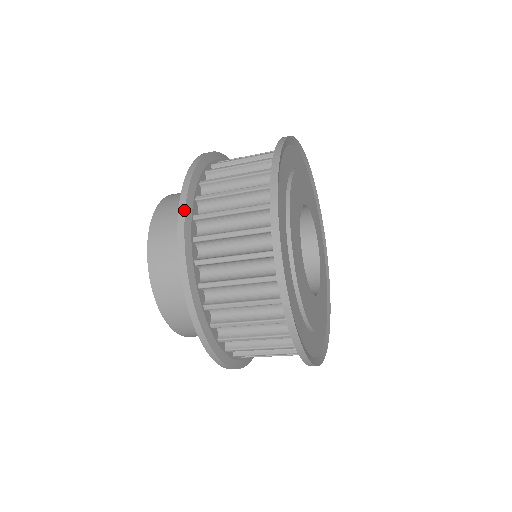
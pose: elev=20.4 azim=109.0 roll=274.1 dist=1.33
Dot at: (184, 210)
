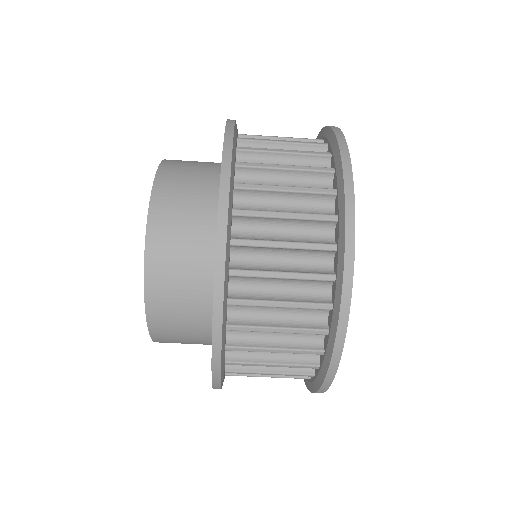
Dot at: (233, 132)
